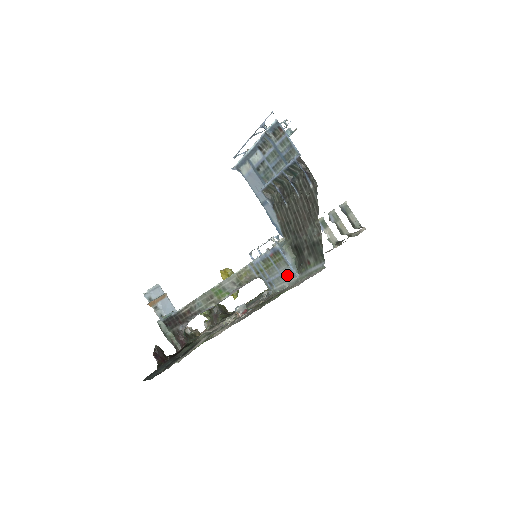
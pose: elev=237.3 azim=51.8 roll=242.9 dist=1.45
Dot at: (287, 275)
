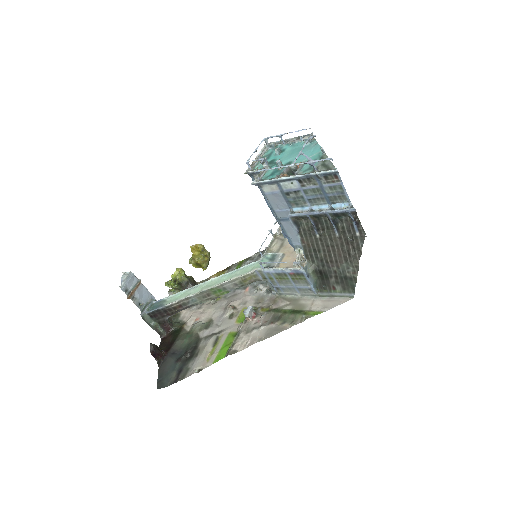
Dot at: (304, 290)
